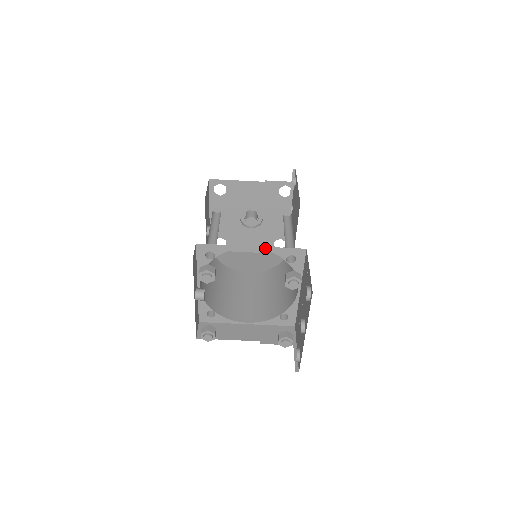
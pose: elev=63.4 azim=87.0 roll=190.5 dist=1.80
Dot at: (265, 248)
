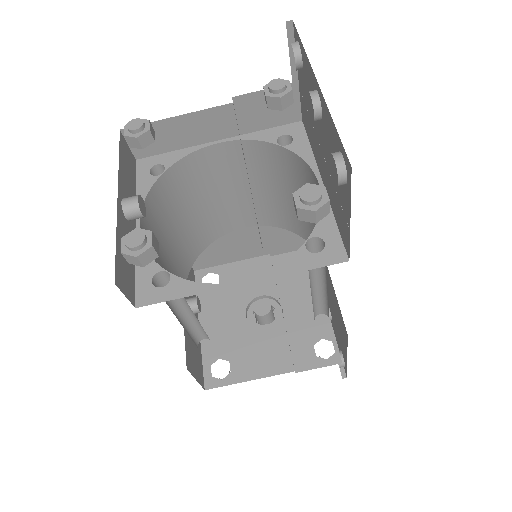
Dot at: (239, 138)
